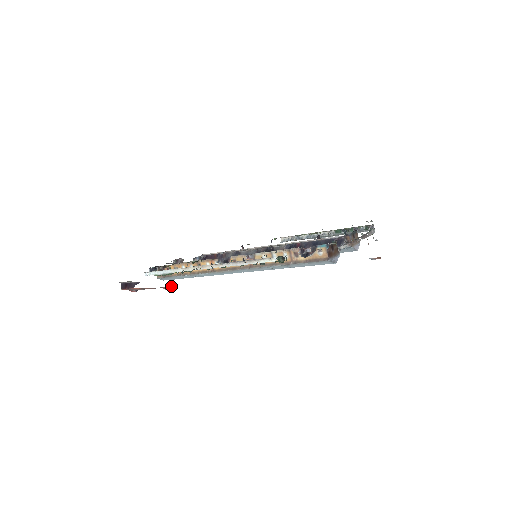
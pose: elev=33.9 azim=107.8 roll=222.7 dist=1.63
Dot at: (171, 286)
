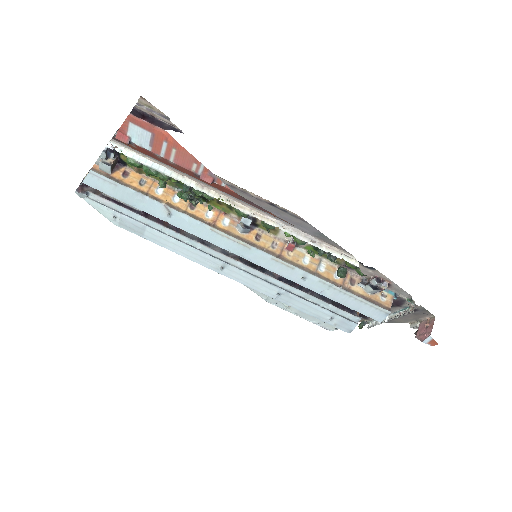
Dot at: (214, 182)
